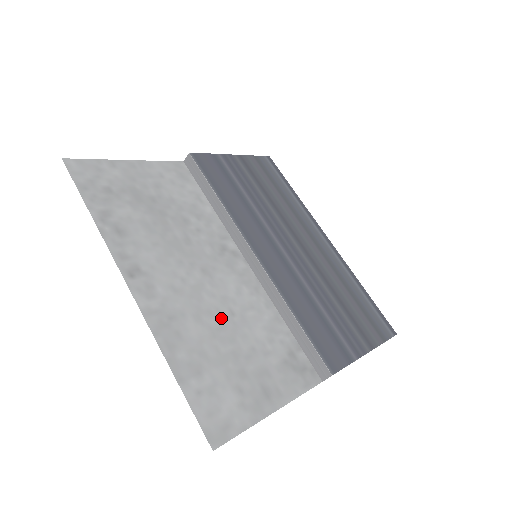
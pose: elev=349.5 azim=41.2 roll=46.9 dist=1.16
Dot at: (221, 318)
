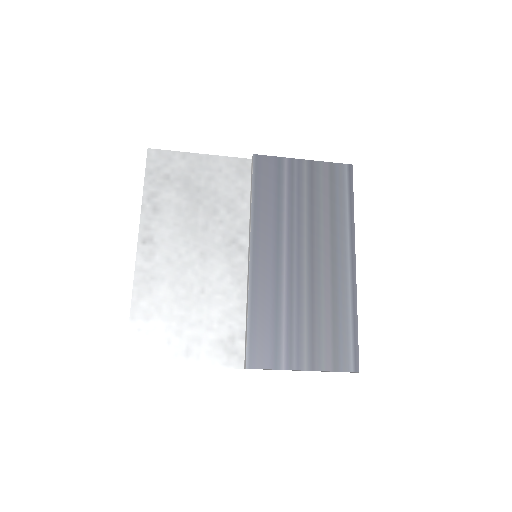
Dot at: (191, 291)
